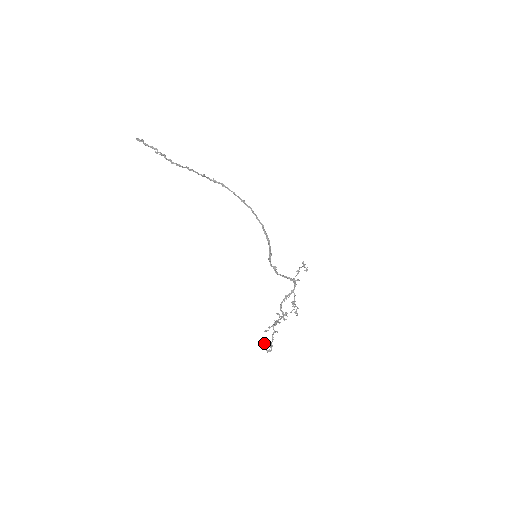
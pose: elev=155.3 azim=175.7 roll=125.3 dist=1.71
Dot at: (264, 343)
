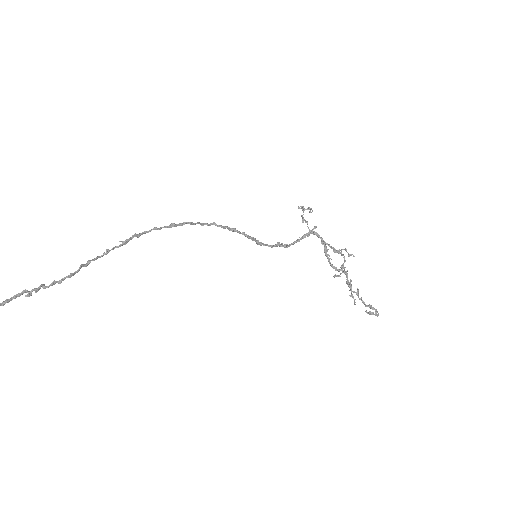
Dot at: (367, 313)
